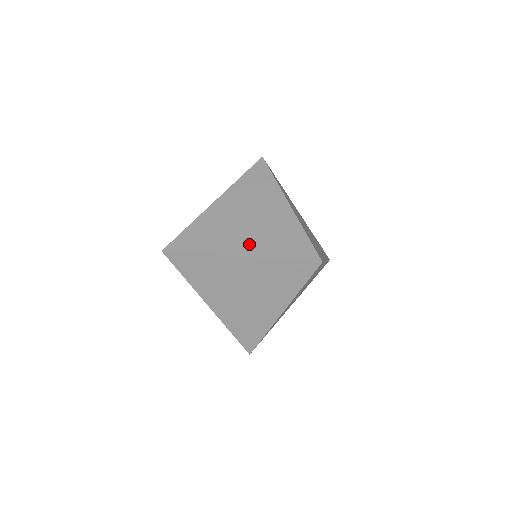
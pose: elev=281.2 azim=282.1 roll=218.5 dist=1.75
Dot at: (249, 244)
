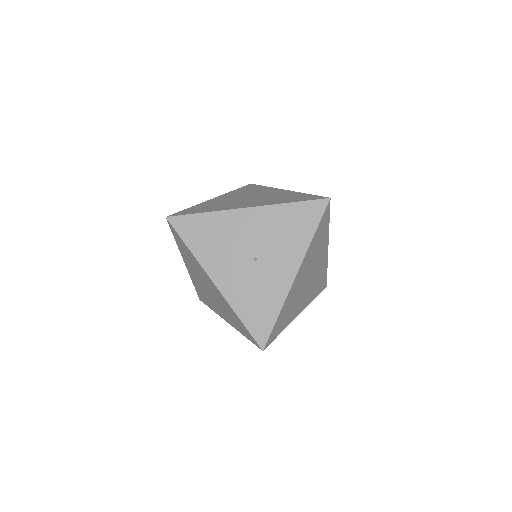
Dot at: (255, 203)
